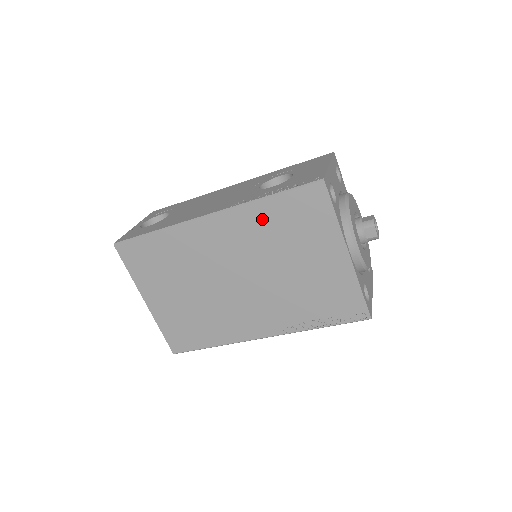
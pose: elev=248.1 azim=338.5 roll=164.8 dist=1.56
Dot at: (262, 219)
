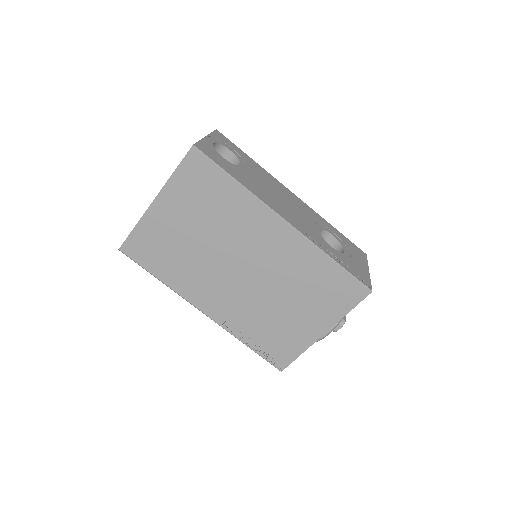
Dot at: (311, 265)
